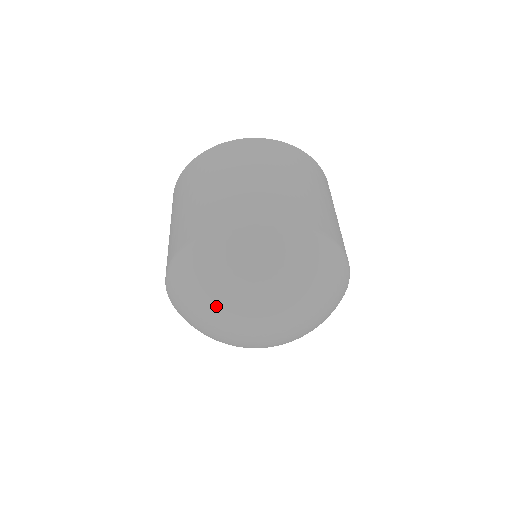
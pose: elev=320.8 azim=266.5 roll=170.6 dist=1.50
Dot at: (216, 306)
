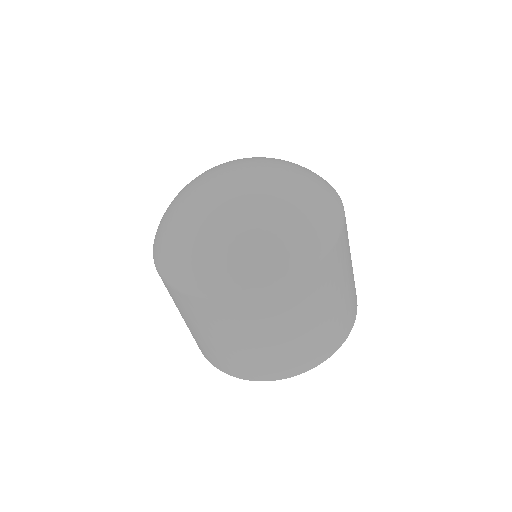
Dot at: occluded
